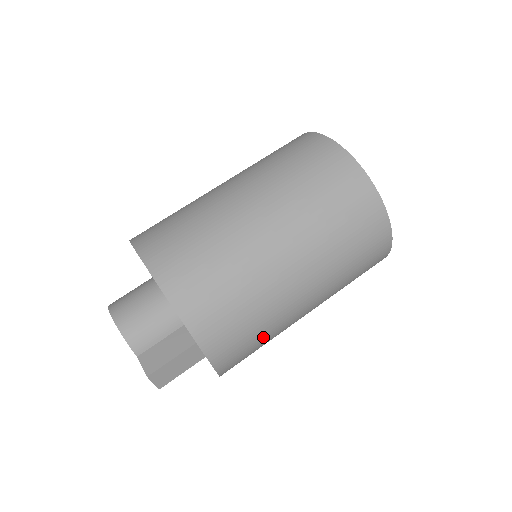
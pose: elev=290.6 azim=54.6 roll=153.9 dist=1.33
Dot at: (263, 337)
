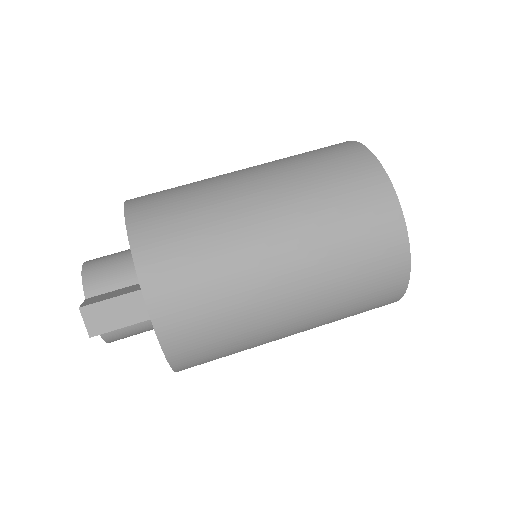
Dot at: (221, 307)
